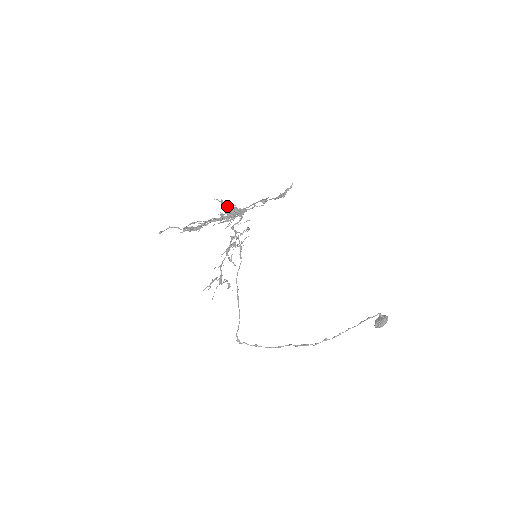
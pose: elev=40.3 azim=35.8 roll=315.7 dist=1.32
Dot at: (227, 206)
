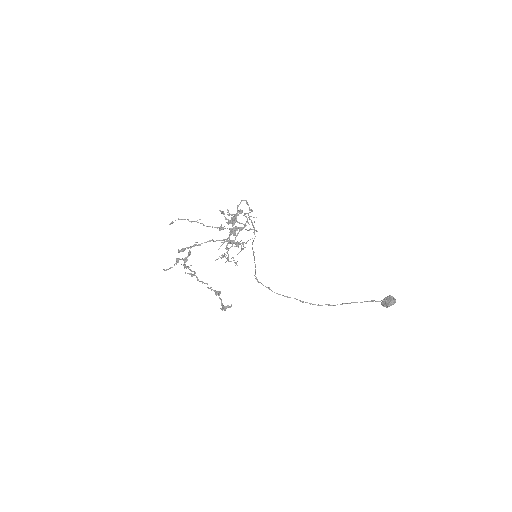
Dot at: (229, 215)
